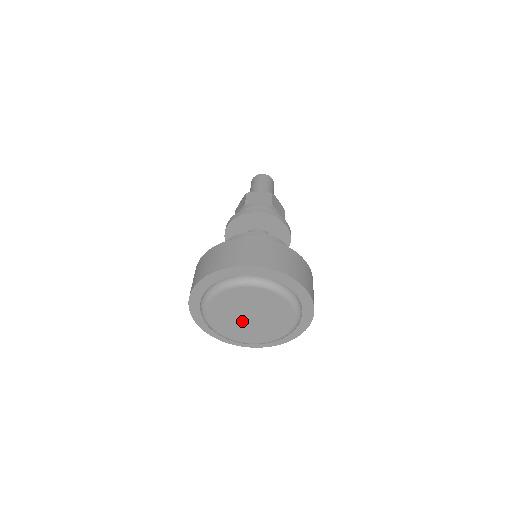
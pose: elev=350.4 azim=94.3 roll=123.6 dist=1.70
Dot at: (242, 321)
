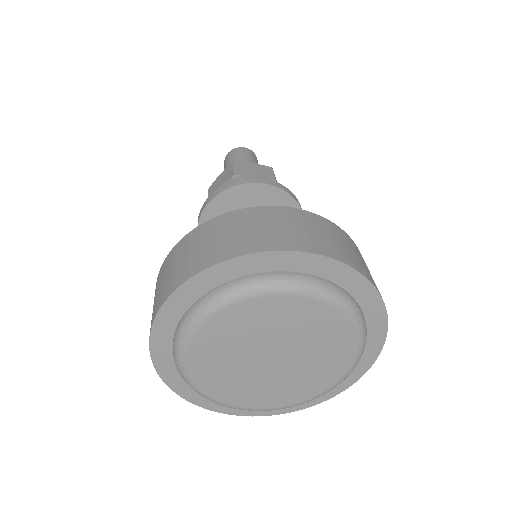
Dot at: (253, 366)
